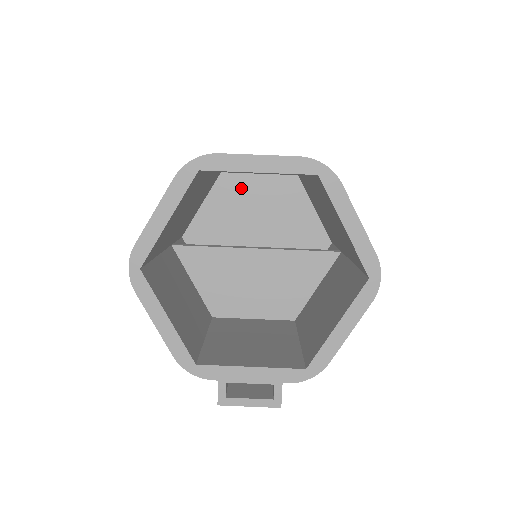
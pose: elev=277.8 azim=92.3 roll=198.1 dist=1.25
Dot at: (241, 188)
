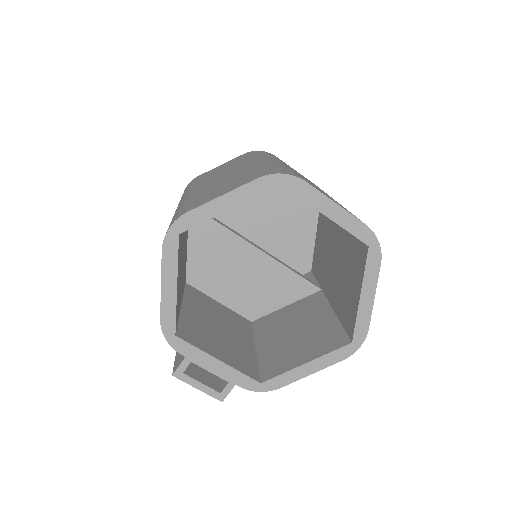
Dot at: occluded
